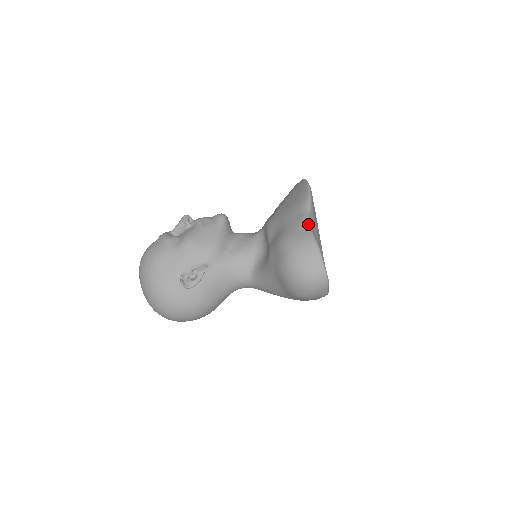
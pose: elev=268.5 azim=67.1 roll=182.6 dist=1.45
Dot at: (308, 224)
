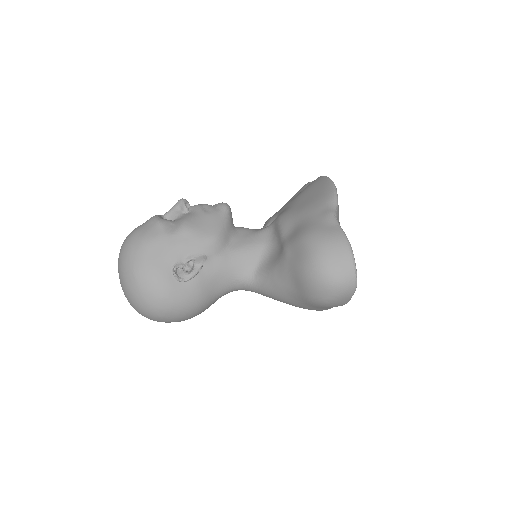
Dot at: (337, 221)
